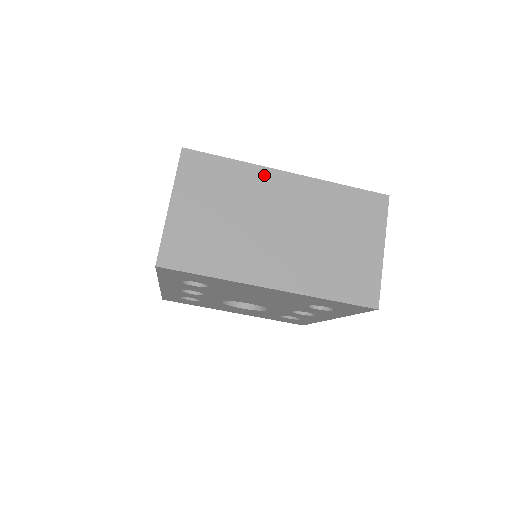
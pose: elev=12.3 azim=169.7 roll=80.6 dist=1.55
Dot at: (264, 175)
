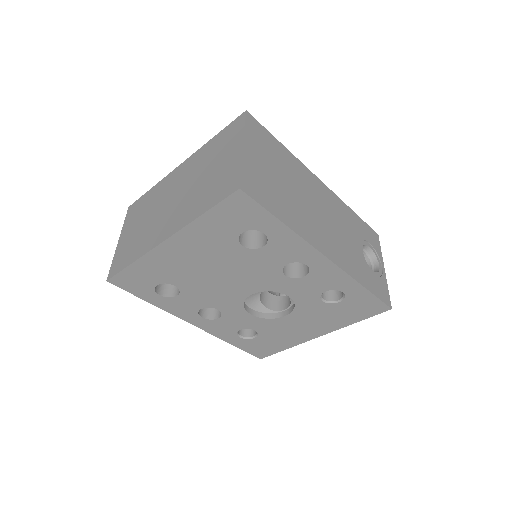
Dot at: (167, 180)
